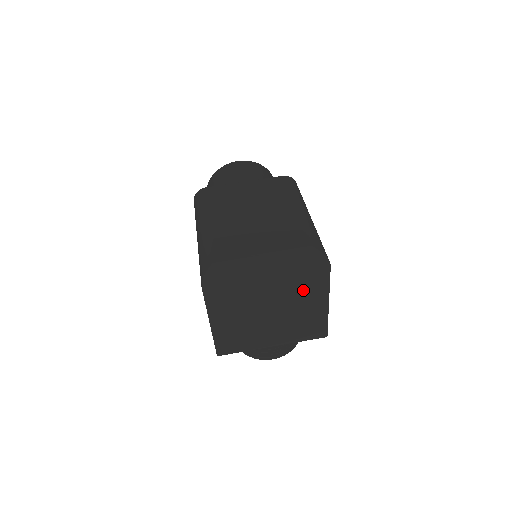
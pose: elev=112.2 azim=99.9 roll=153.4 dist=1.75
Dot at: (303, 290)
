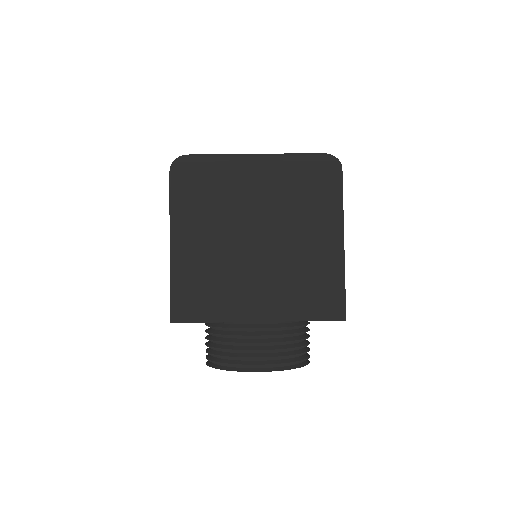
Dot at: (305, 206)
